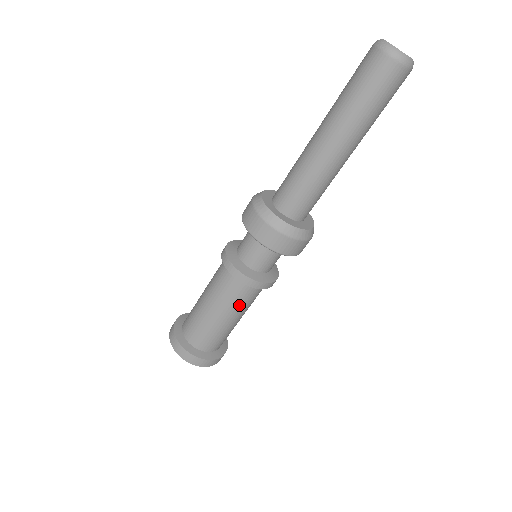
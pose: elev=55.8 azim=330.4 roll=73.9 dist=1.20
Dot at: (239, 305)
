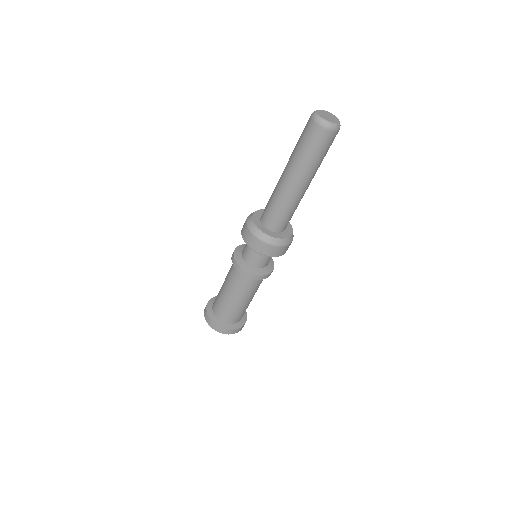
Dot at: (247, 291)
